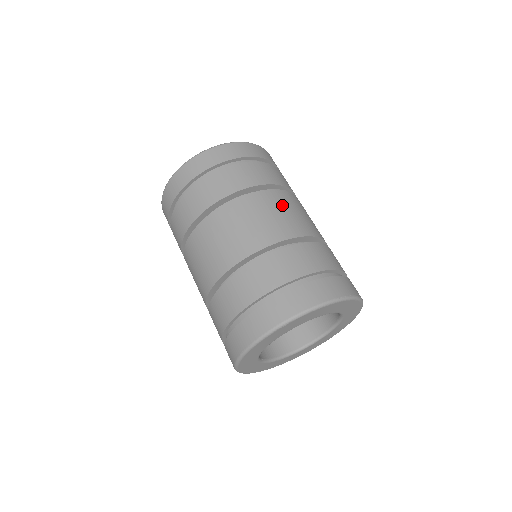
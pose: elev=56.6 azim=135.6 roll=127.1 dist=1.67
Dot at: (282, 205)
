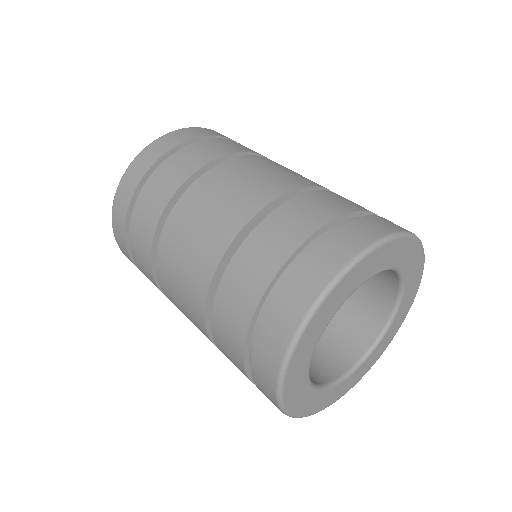
Dot at: (218, 189)
